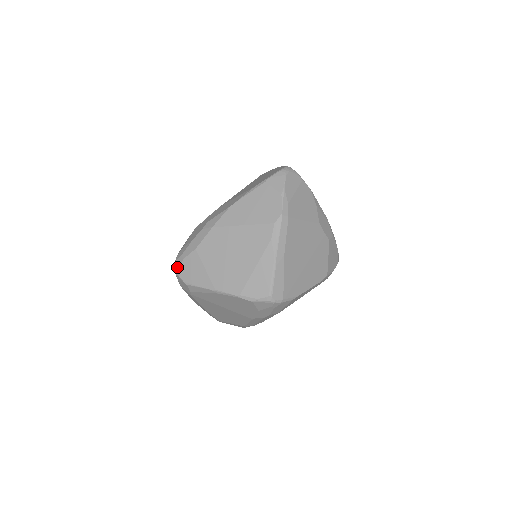
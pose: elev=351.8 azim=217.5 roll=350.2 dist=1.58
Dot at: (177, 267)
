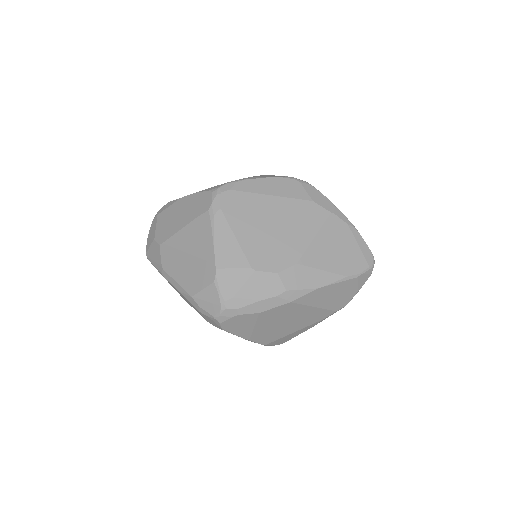
Dot at: (224, 316)
